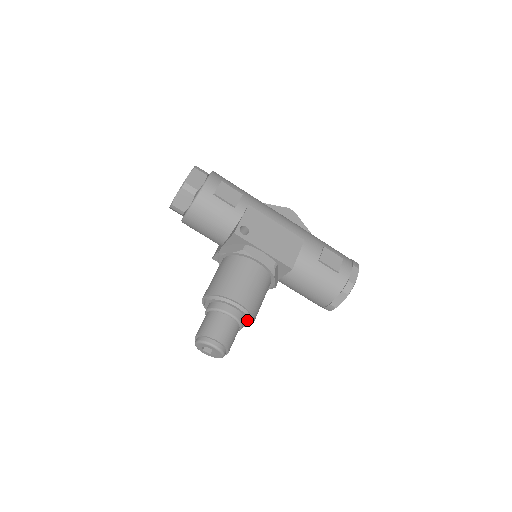
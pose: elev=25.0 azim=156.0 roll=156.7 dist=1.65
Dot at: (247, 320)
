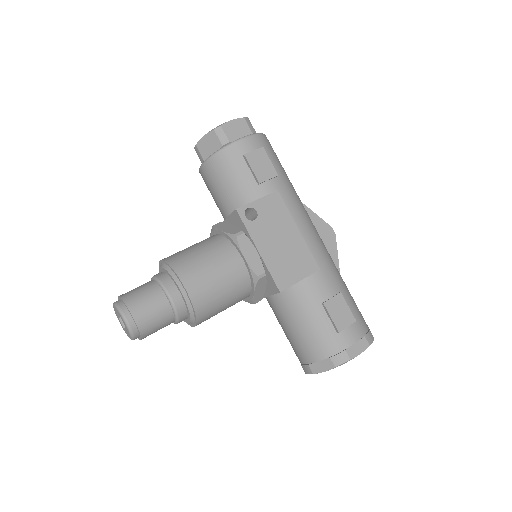
Dot at: (189, 317)
